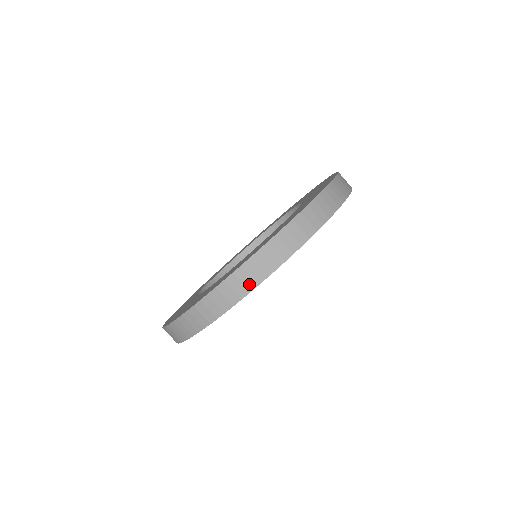
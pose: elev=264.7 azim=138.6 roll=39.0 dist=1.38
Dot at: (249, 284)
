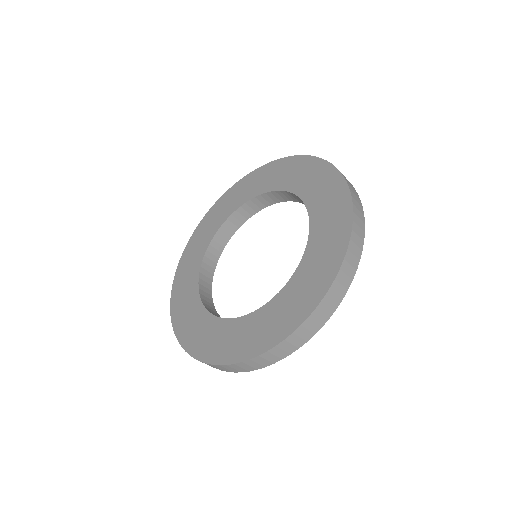
Dot at: occluded
